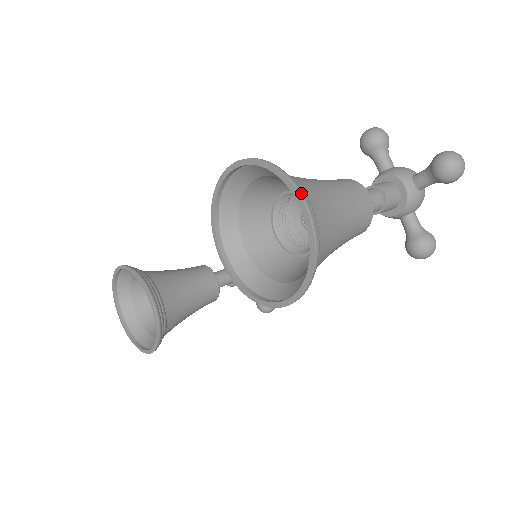
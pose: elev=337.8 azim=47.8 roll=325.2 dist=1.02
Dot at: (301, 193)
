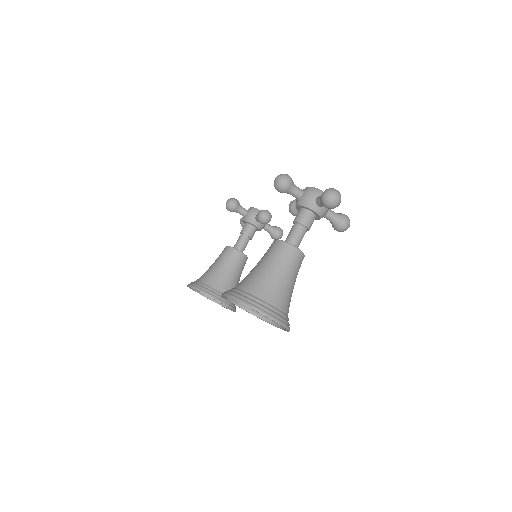
Dot at: (264, 313)
